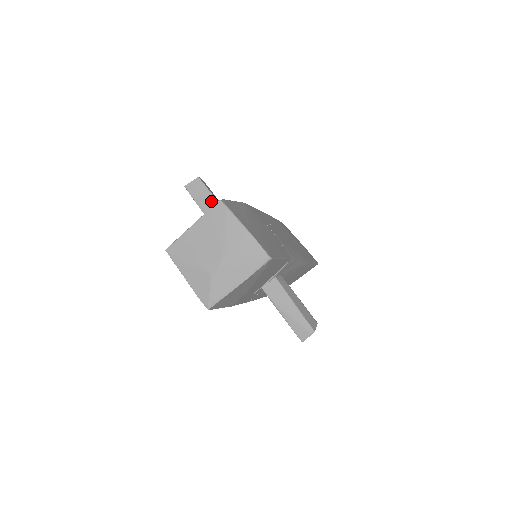
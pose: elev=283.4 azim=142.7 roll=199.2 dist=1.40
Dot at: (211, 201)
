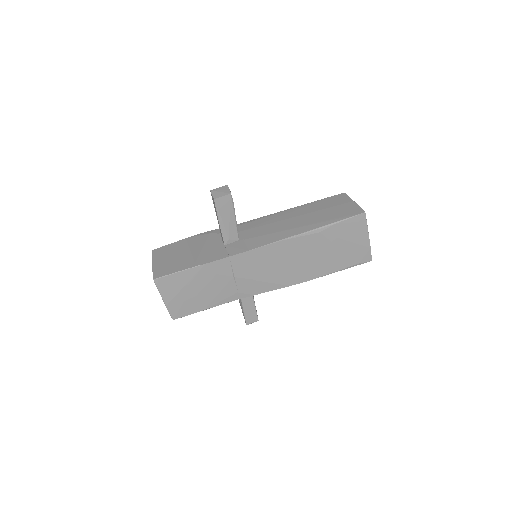
Dot at: (218, 220)
